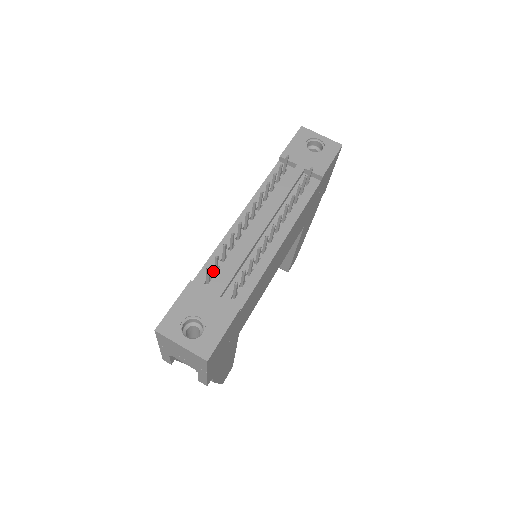
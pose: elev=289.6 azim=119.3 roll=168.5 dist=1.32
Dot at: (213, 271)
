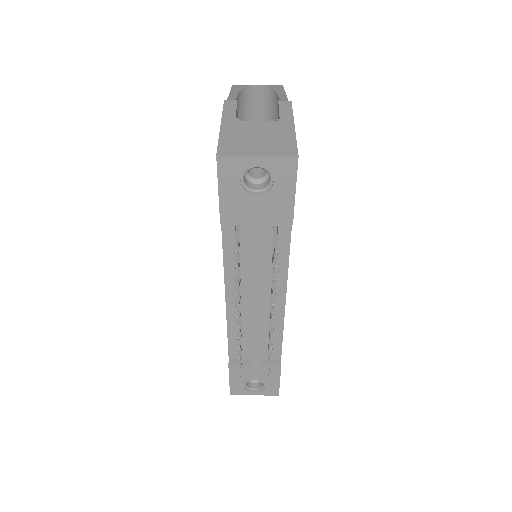
Dot at: occluded
